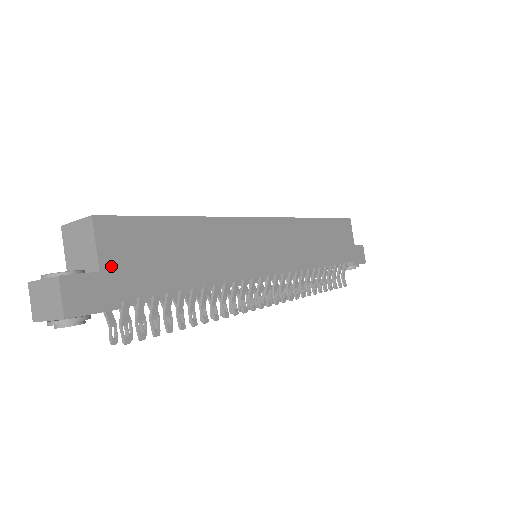
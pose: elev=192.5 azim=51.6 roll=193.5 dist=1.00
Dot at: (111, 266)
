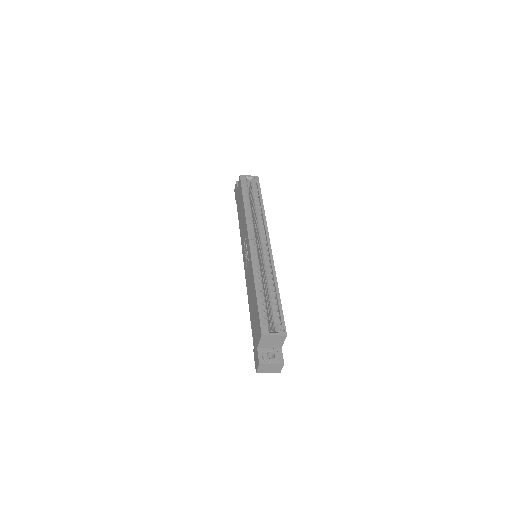
Dot at: occluded
